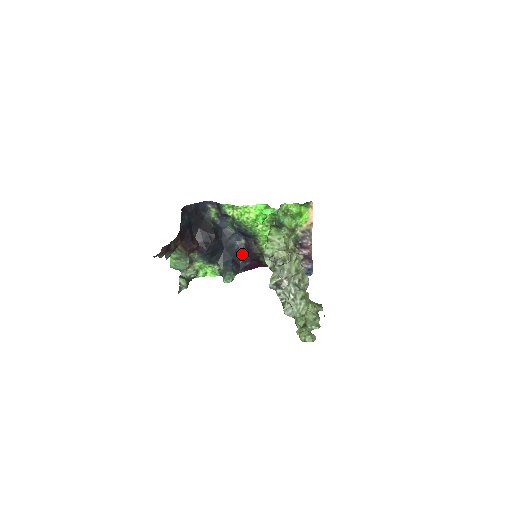
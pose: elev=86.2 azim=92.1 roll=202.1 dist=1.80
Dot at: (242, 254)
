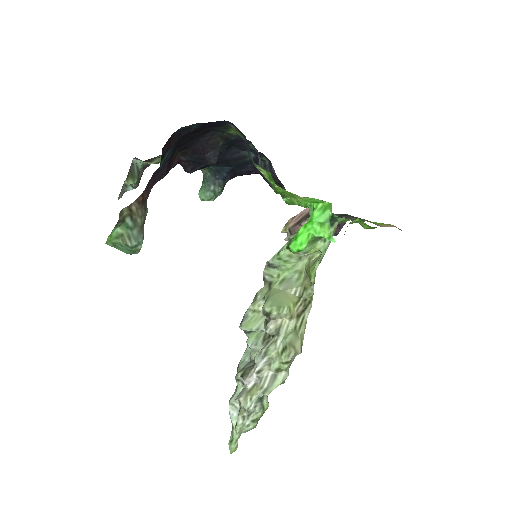
Dot at: (252, 165)
